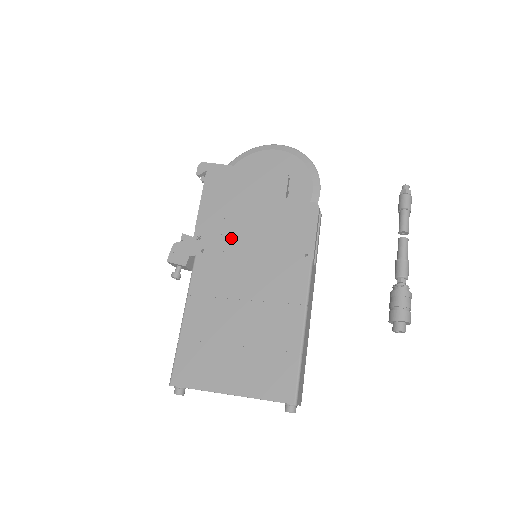
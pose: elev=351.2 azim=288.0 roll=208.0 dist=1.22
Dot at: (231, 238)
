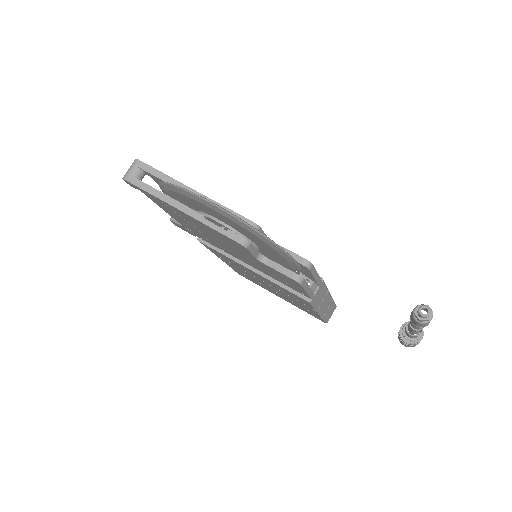
Dot at: (221, 247)
